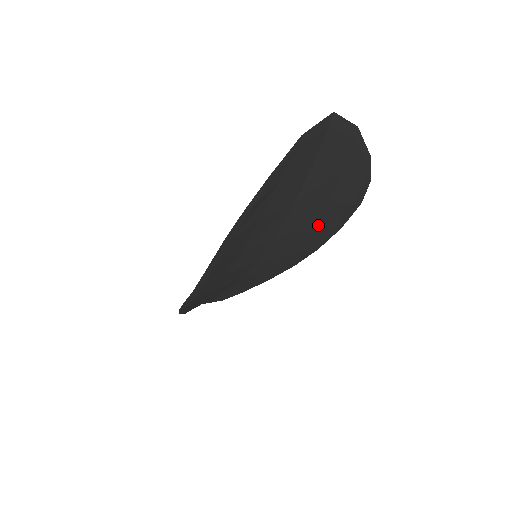
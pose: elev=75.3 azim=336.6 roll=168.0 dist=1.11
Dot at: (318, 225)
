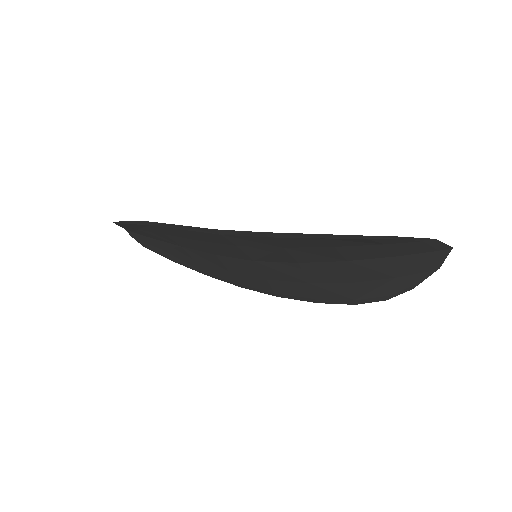
Dot at: (319, 286)
